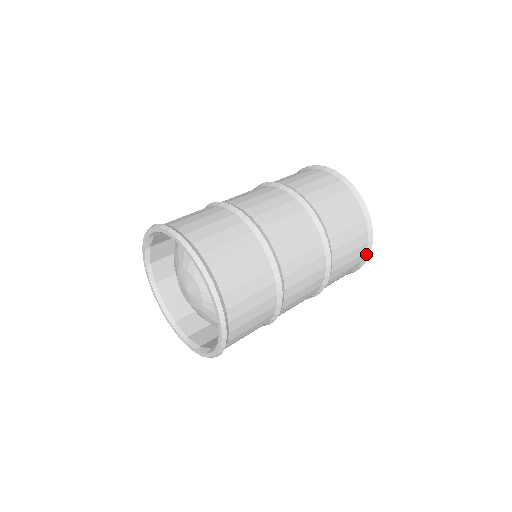
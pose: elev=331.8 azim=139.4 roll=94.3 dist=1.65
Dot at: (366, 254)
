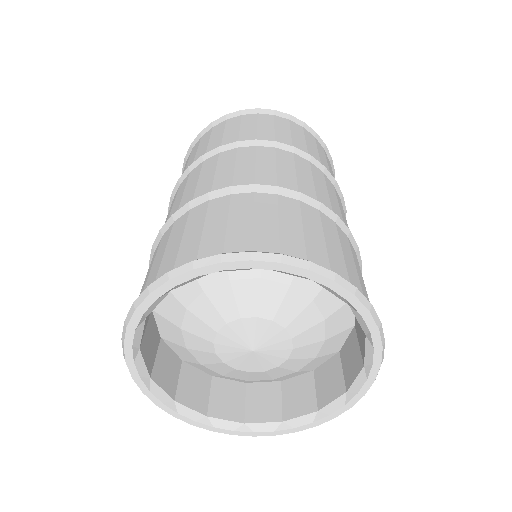
Dot at: occluded
